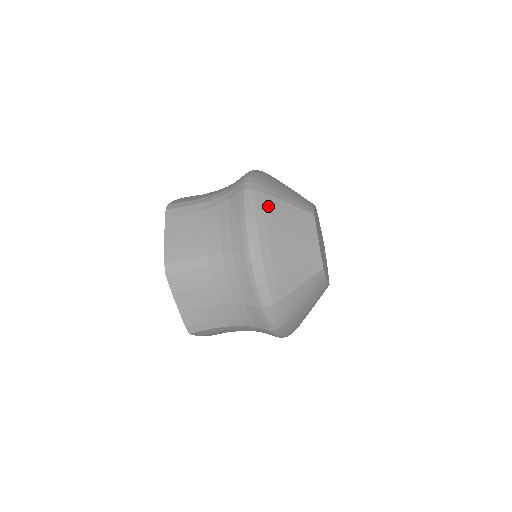
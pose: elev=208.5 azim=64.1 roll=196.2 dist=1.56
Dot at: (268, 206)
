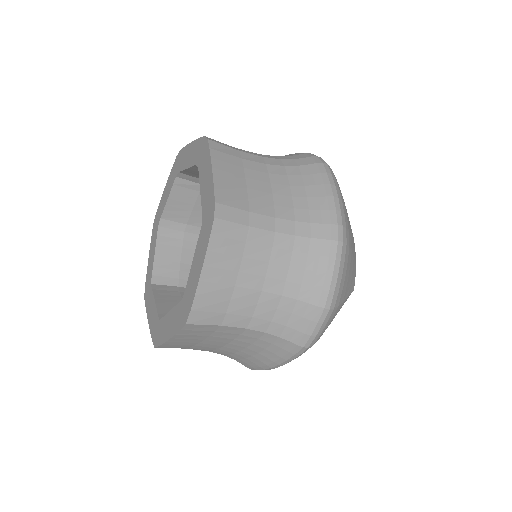
Dot at: occluded
